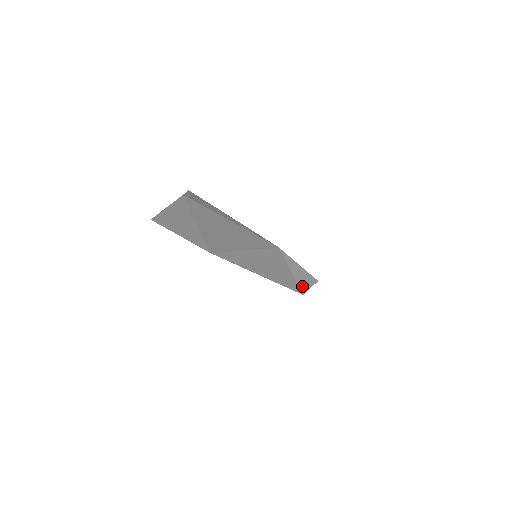
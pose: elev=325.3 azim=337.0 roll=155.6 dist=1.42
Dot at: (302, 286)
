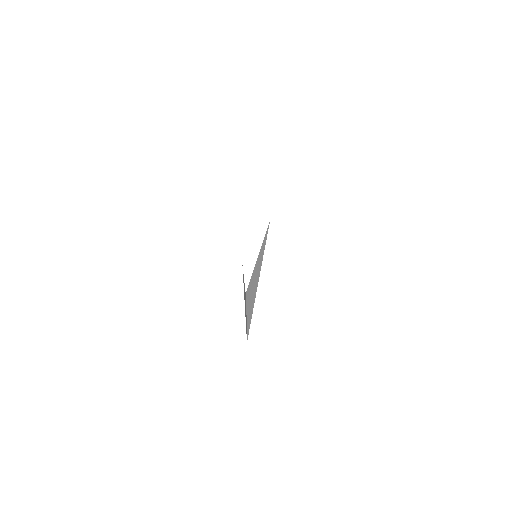
Dot at: (246, 329)
